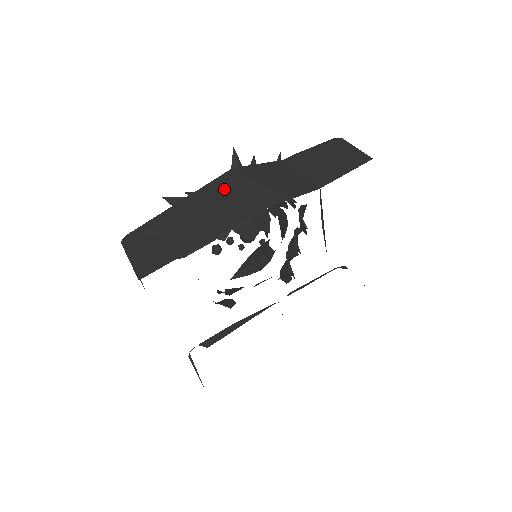
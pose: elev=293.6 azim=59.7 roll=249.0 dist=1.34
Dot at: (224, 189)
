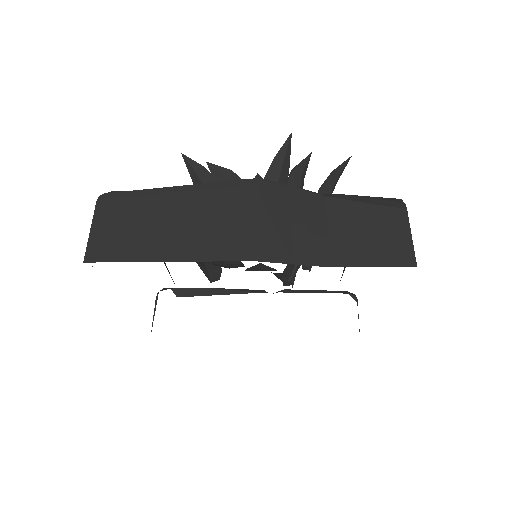
Dot at: (231, 202)
